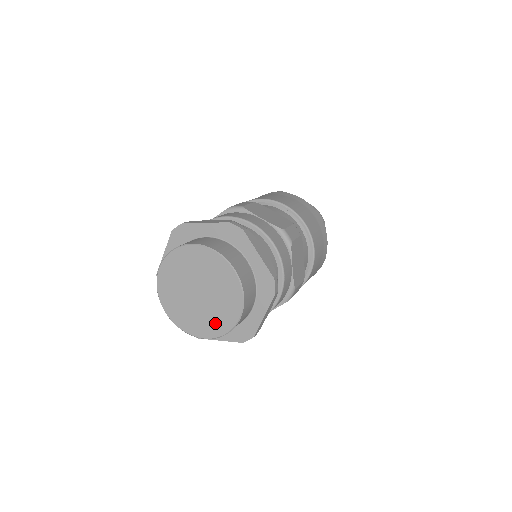
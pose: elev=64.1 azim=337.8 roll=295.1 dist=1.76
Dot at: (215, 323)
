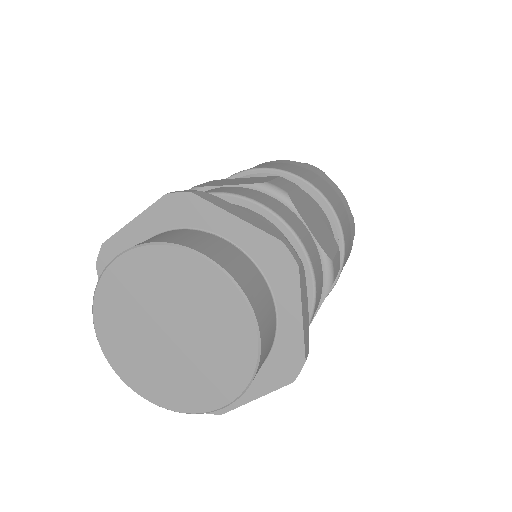
Dot at: (224, 370)
